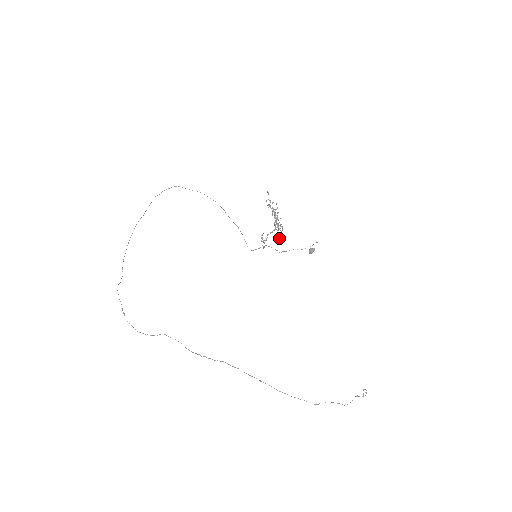
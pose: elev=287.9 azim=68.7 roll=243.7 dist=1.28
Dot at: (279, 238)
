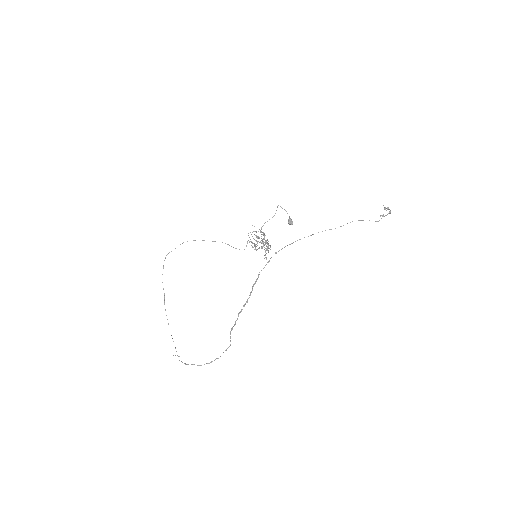
Dot at: occluded
